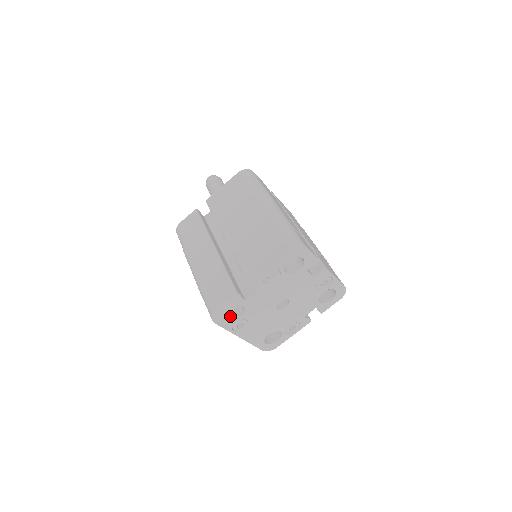
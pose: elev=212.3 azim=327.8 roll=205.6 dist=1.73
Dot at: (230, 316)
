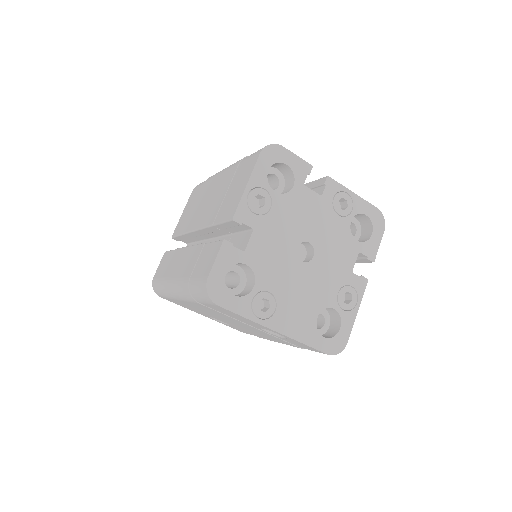
Dot at: (240, 295)
